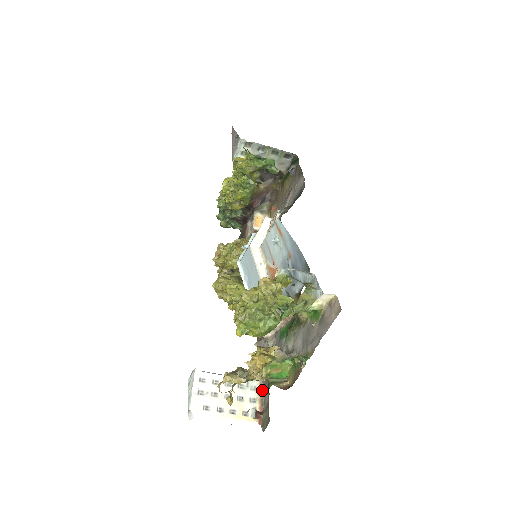
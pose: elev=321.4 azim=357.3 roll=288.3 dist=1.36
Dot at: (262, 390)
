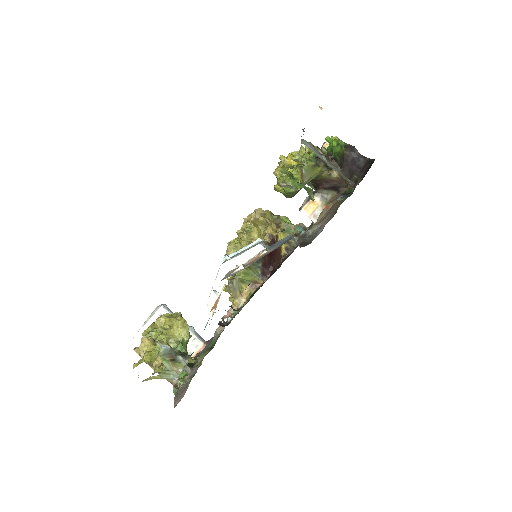
Dot at: (200, 351)
